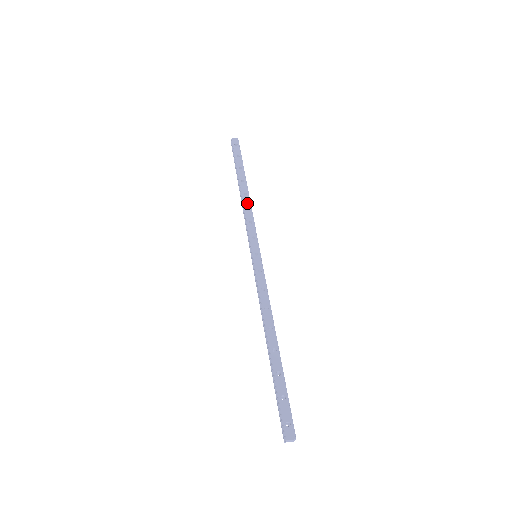
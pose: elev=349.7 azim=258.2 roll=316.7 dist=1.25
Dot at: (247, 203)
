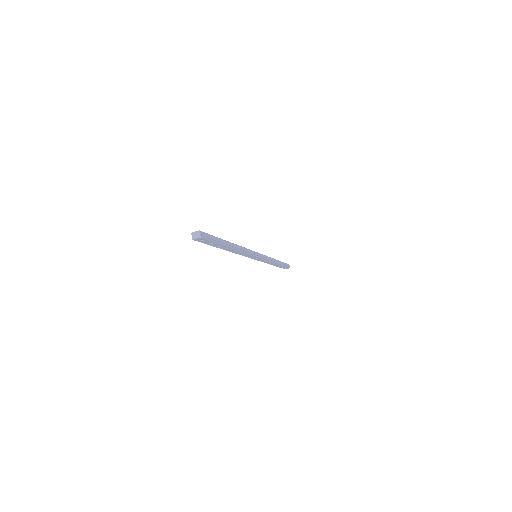
Dot at: occluded
